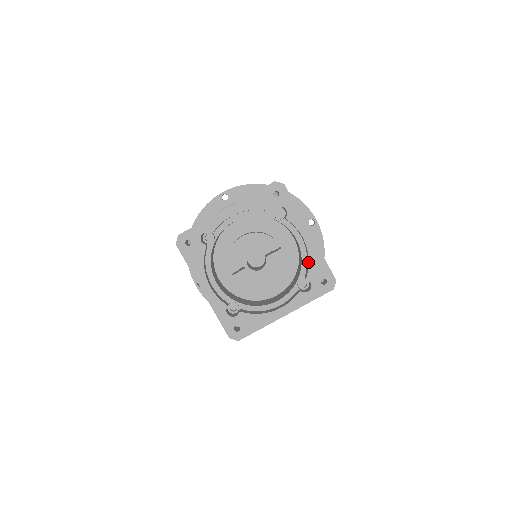
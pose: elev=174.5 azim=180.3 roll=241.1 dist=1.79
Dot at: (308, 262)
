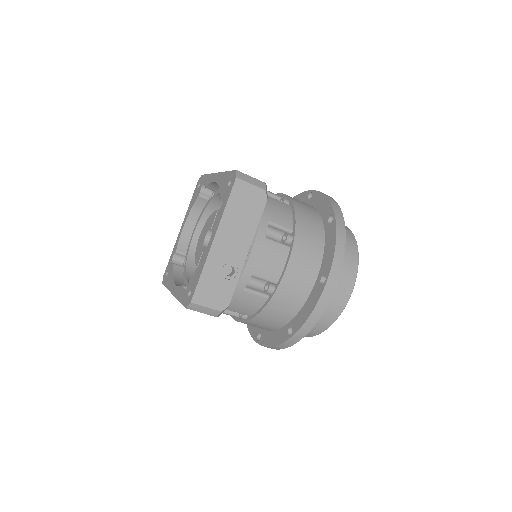
Dot at: occluded
